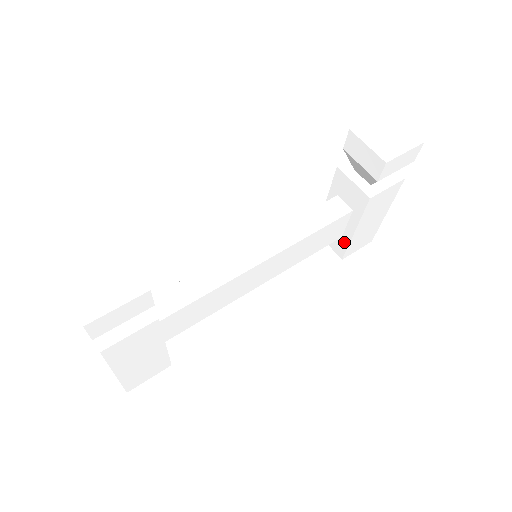
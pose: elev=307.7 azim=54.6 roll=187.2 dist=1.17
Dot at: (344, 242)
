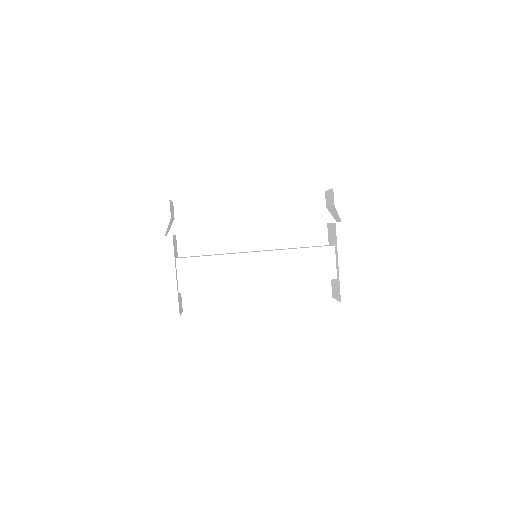
Dot at: (338, 281)
